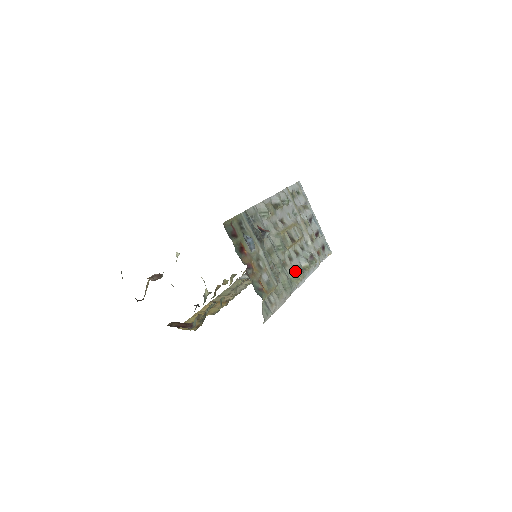
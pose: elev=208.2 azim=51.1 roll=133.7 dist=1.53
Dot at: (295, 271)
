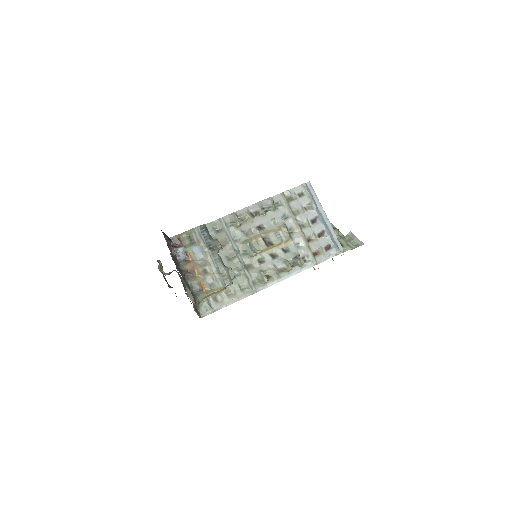
Dot at: (260, 273)
